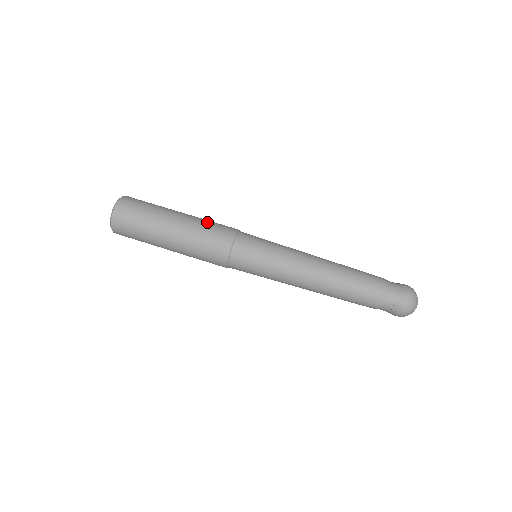
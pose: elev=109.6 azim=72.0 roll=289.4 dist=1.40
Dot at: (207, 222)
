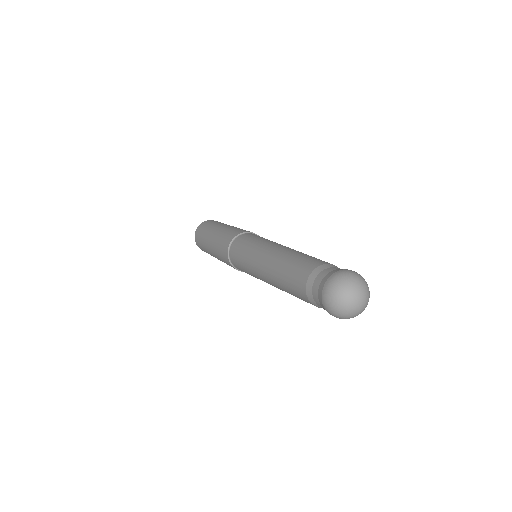
Dot at: (237, 228)
